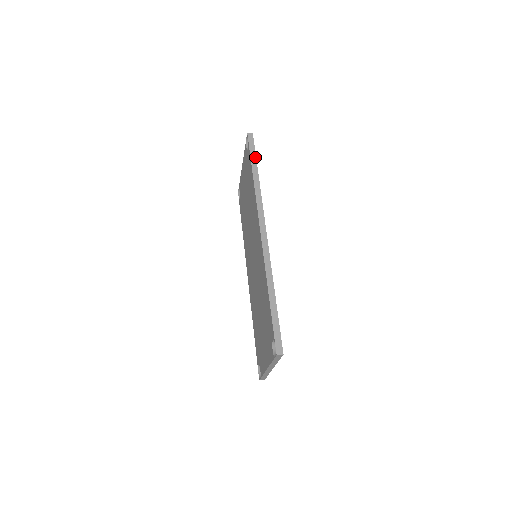
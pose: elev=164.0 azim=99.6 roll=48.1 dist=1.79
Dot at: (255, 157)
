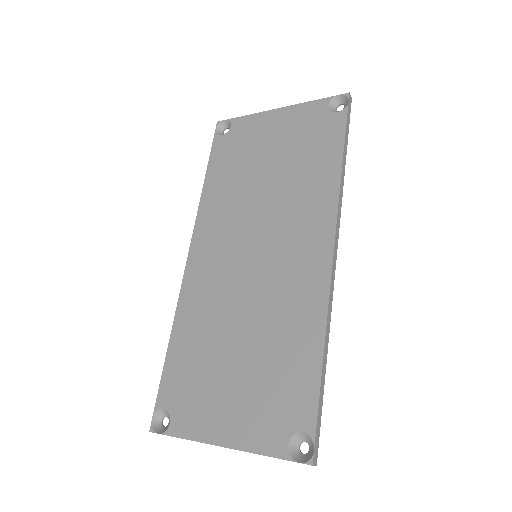
Dot at: occluded
